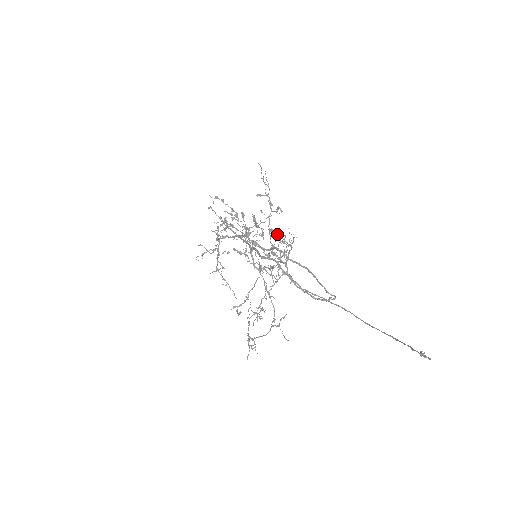
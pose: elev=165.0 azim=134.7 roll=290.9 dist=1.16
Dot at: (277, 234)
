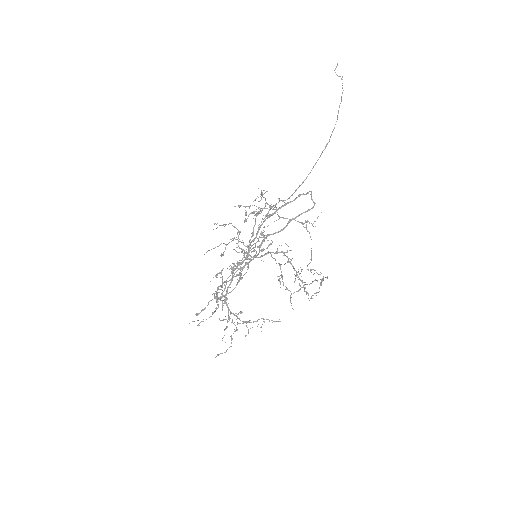
Dot at: (254, 249)
